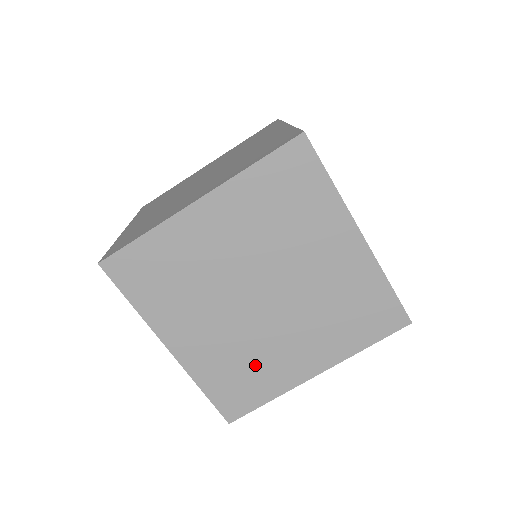
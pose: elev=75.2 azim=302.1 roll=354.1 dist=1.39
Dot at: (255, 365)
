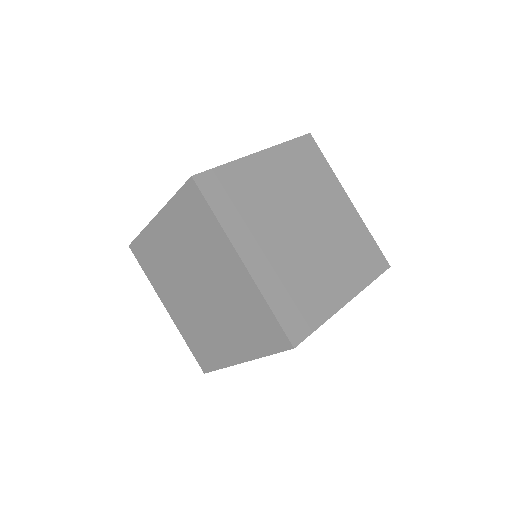
Dot at: occluded
